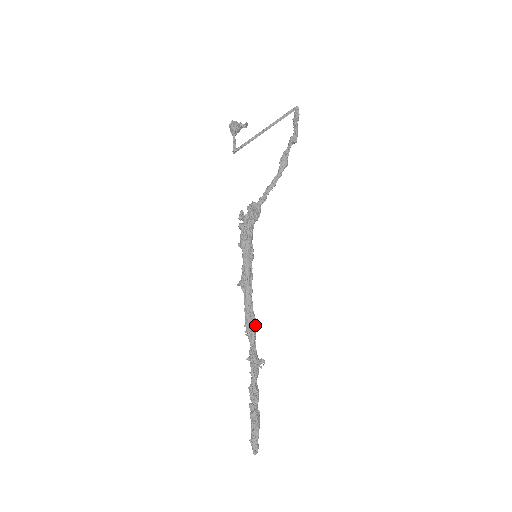
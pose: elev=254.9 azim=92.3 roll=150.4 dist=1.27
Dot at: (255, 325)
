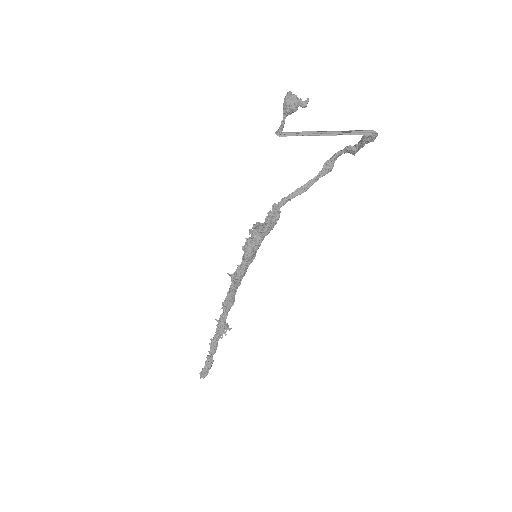
Dot at: (232, 305)
